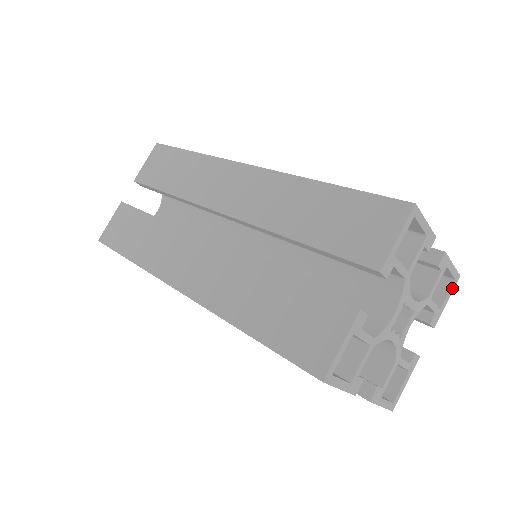
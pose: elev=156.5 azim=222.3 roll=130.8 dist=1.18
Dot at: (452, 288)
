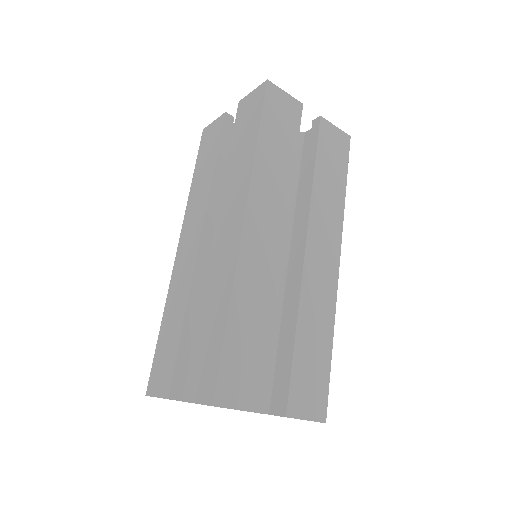
Dot at: occluded
